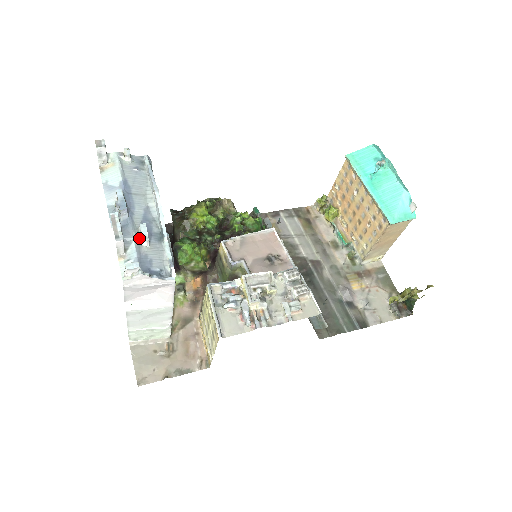
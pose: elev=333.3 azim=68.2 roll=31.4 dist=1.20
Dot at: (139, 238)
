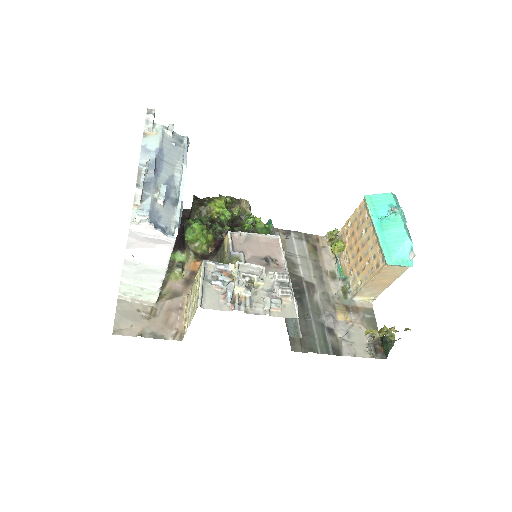
Dot at: (157, 195)
